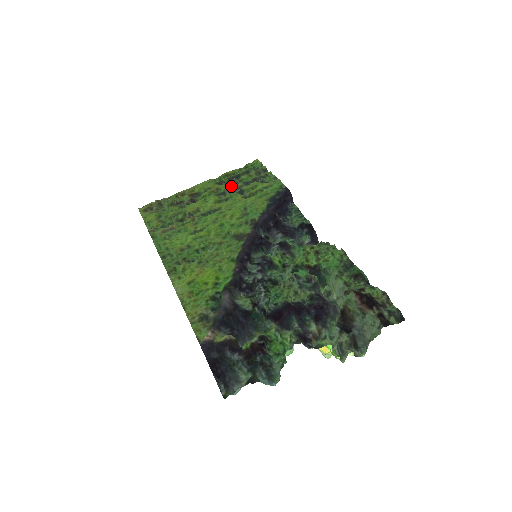
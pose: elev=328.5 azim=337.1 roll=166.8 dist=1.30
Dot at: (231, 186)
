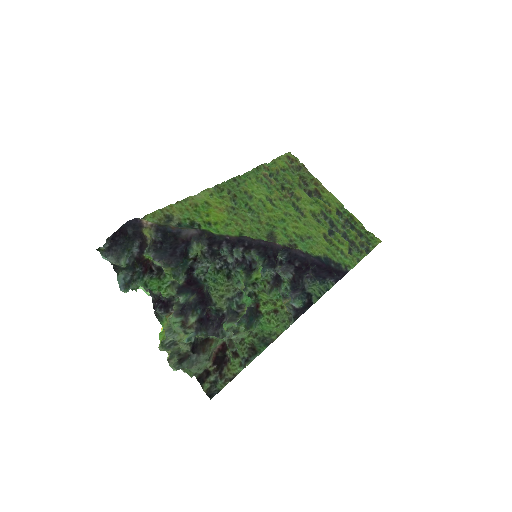
Dot at: (338, 223)
